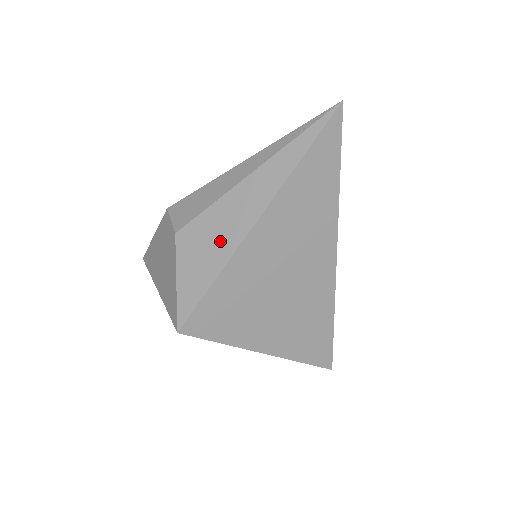
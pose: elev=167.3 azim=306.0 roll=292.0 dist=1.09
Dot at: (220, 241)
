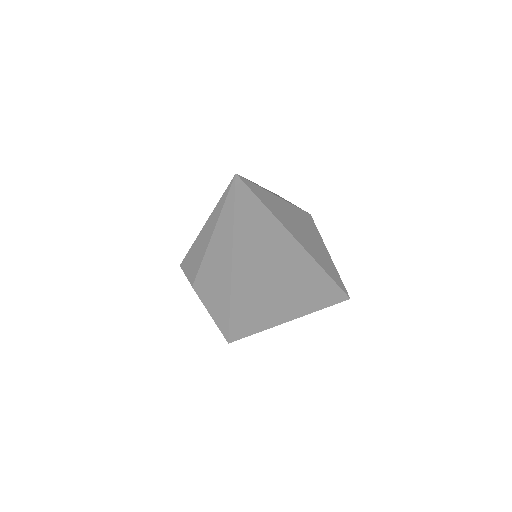
Dot at: (219, 286)
